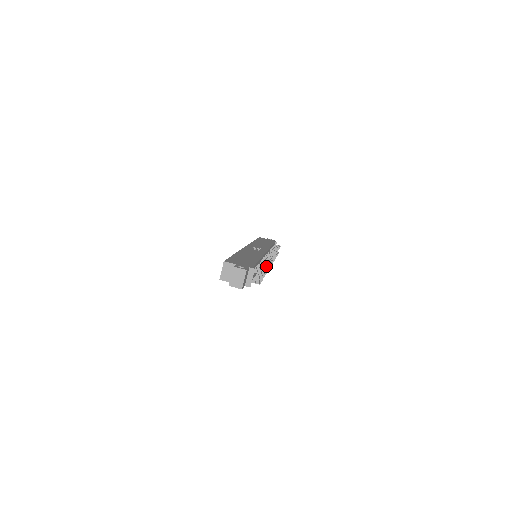
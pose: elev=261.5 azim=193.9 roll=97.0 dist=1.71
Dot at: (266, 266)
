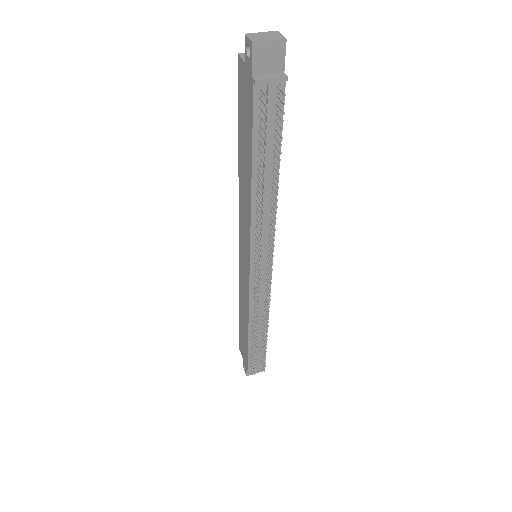
Dot at: (279, 173)
